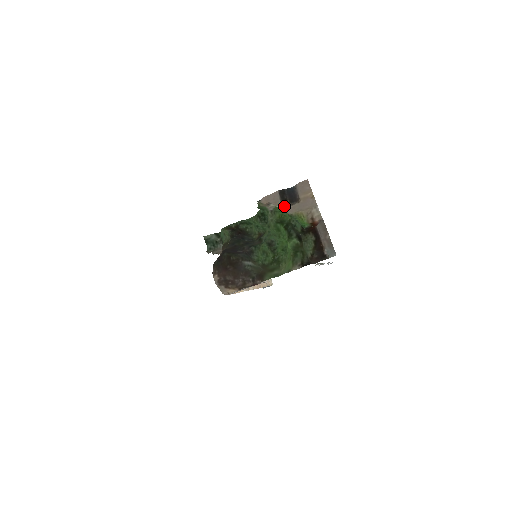
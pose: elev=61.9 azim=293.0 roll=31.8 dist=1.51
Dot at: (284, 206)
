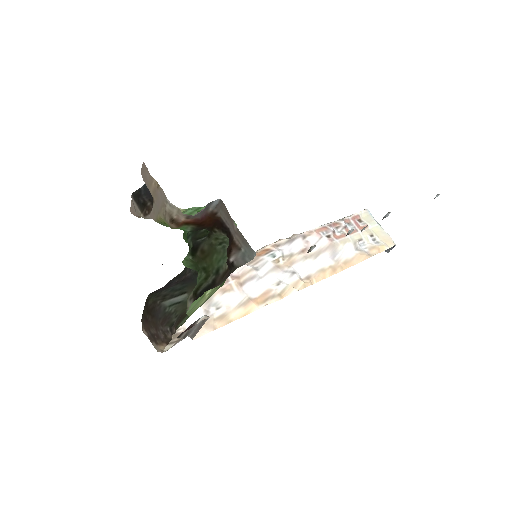
Dot at: (145, 215)
